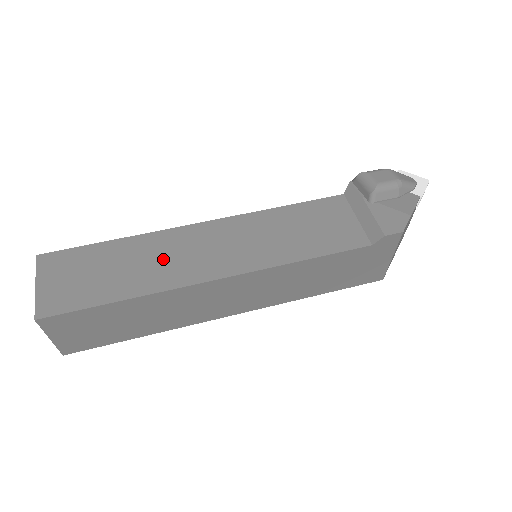
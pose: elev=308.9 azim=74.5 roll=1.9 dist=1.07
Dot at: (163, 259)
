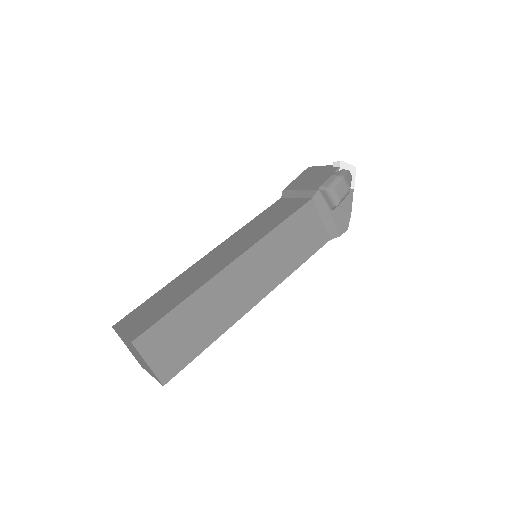
Dot at: (221, 304)
